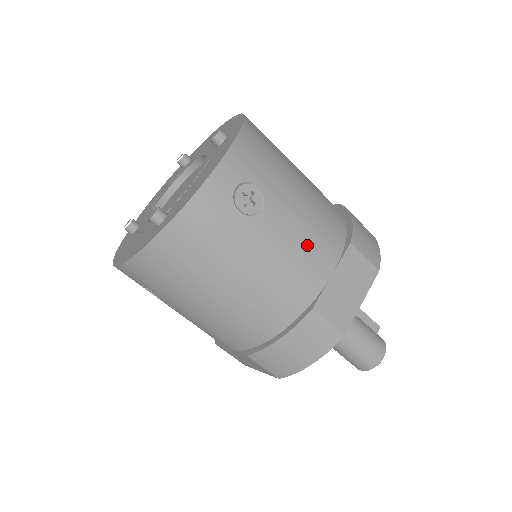
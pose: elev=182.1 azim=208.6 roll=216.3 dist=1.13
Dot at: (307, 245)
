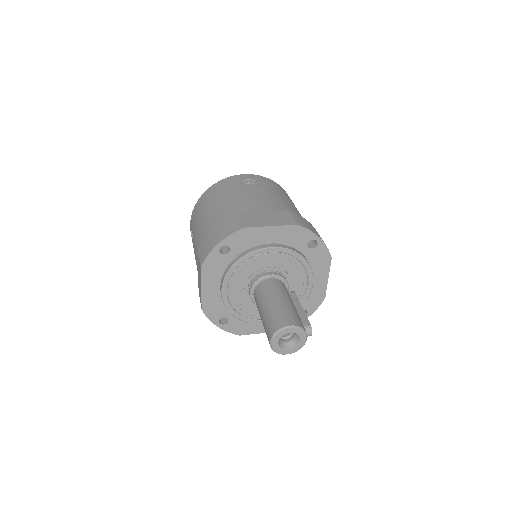
Dot at: (262, 200)
